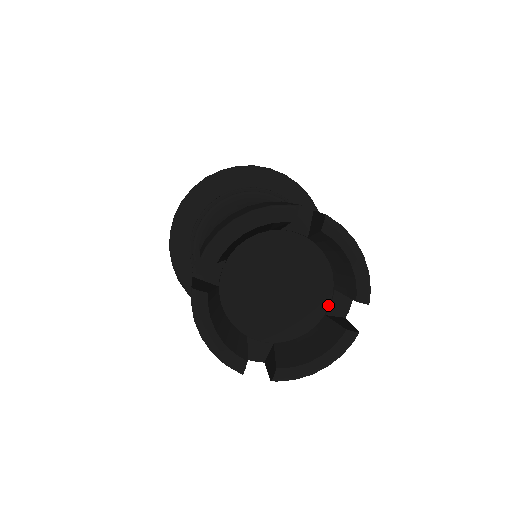
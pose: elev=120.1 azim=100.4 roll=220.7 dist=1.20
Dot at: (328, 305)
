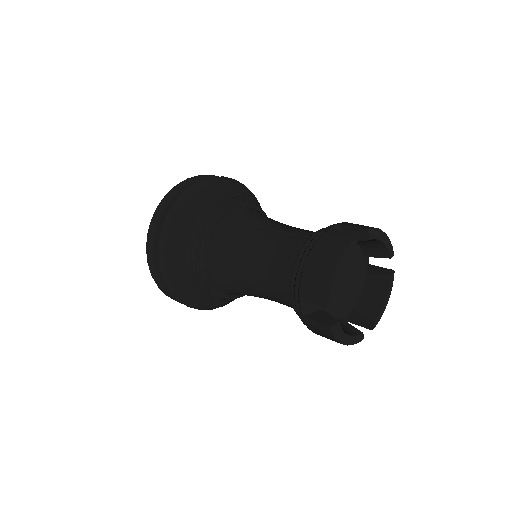
Dot at: (365, 267)
